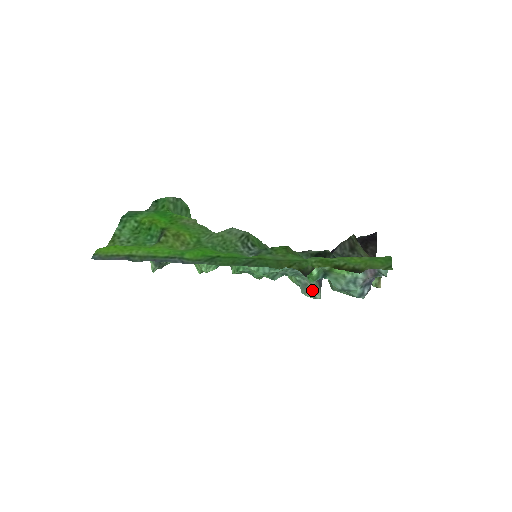
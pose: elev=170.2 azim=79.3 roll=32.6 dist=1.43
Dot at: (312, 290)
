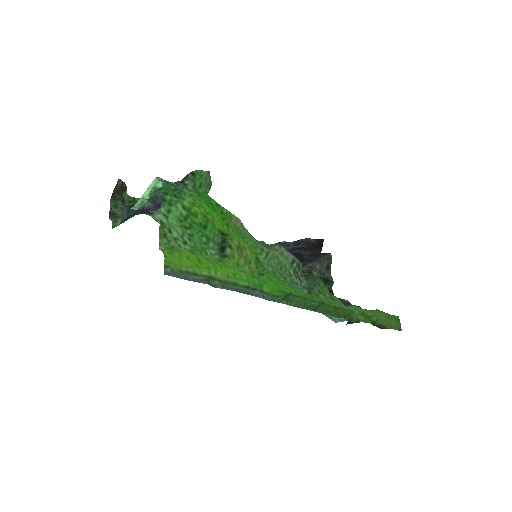
Dot at: occluded
